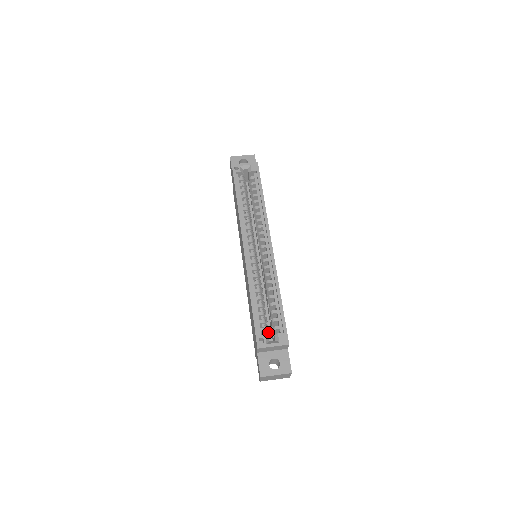
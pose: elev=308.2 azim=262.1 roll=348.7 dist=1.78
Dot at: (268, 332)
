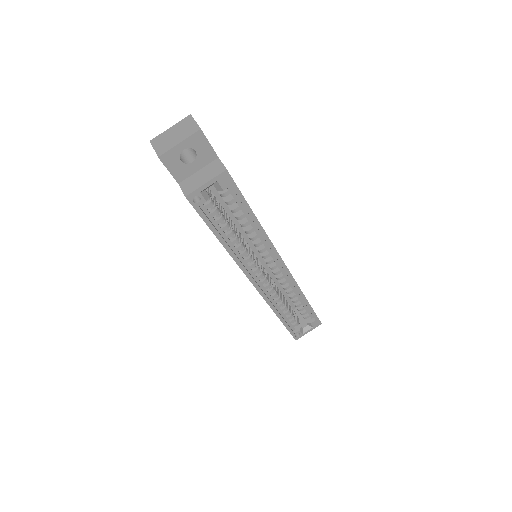
Dot at: (289, 302)
